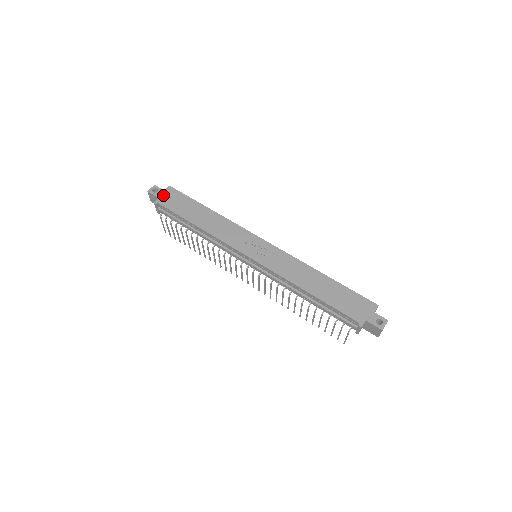
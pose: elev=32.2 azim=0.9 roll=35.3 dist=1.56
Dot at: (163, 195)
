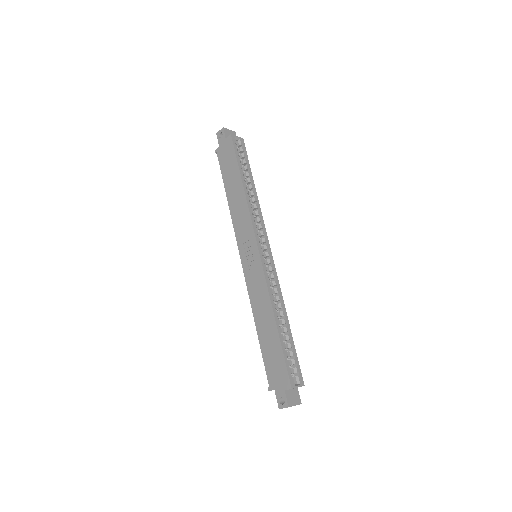
Dot at: (223, 145)
